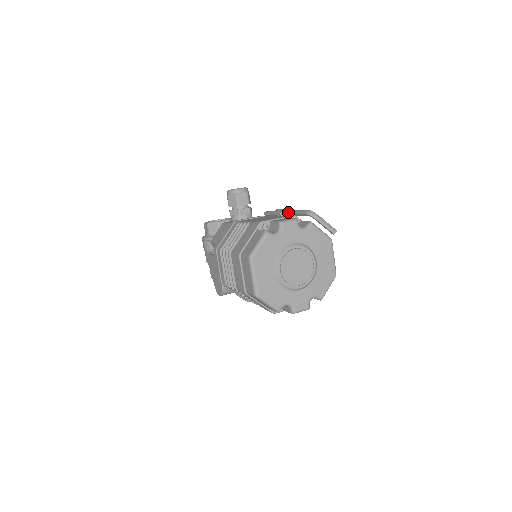
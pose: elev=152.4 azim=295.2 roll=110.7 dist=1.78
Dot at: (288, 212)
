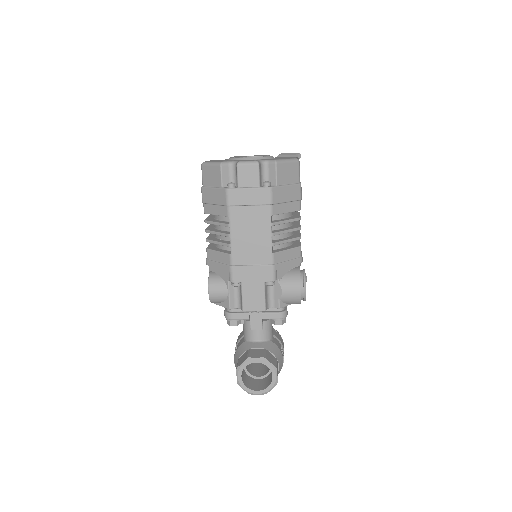
Dot at: occluded
